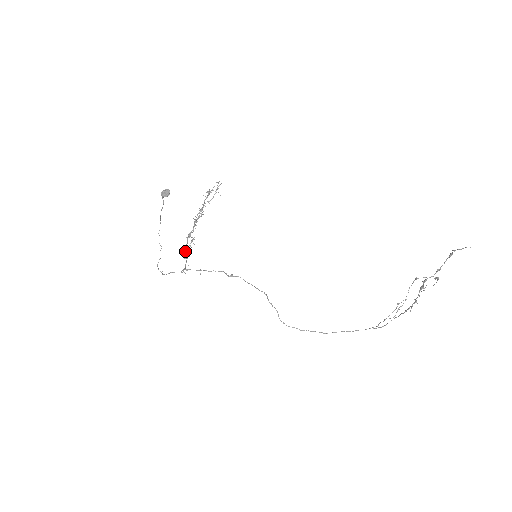
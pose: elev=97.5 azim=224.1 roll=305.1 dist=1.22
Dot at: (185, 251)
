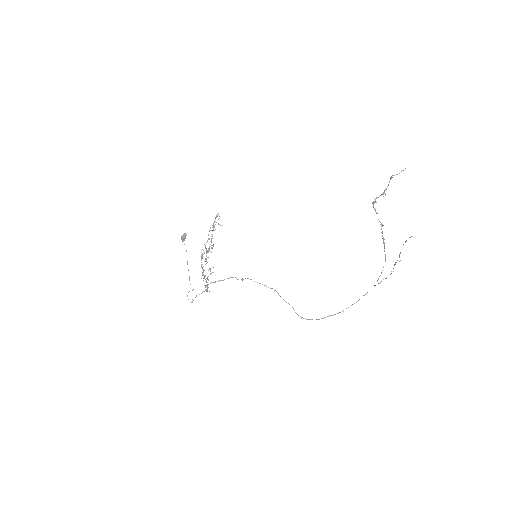
Dot at: occluded
